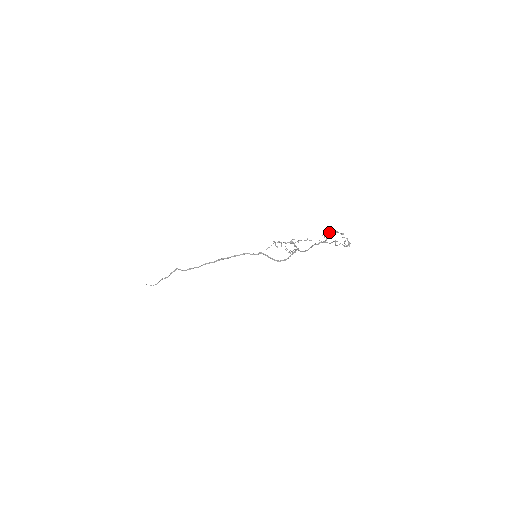
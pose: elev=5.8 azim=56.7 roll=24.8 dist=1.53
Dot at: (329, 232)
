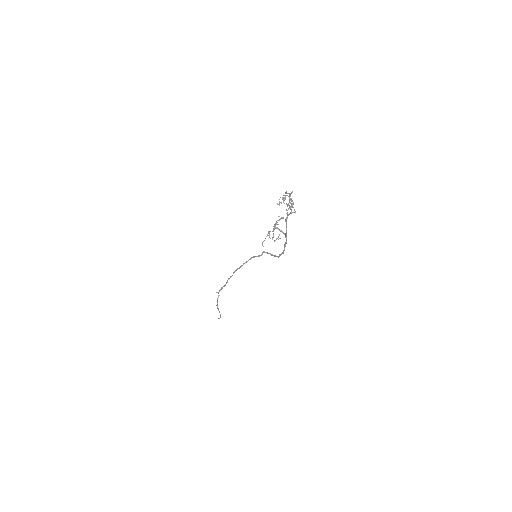
Dot at: occluded
